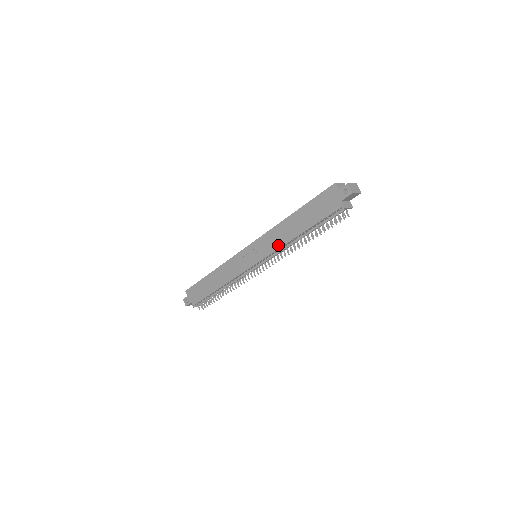
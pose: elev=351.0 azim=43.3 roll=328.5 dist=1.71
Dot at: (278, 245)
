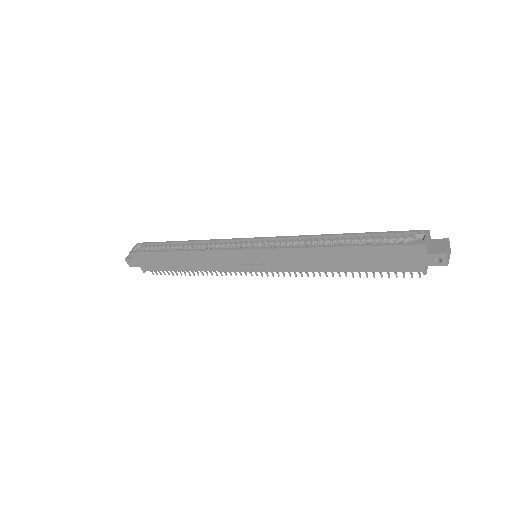
Dot at: (302, 268)
